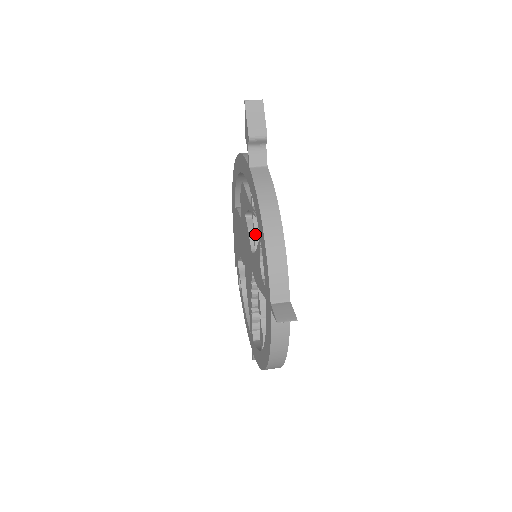
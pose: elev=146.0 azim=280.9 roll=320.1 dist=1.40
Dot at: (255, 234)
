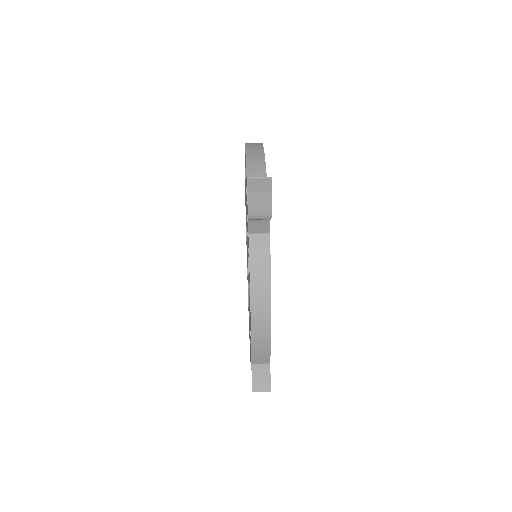
Dot at: occluded
